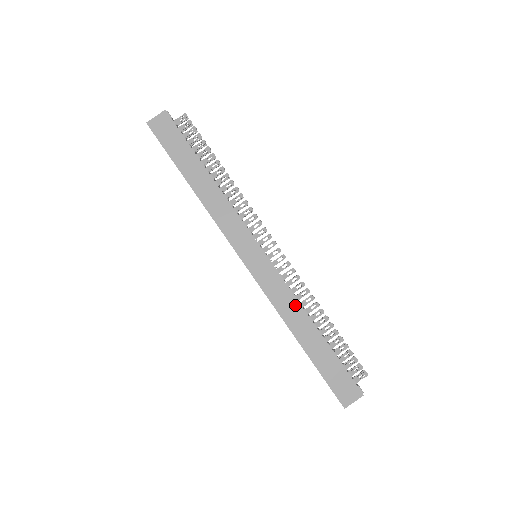
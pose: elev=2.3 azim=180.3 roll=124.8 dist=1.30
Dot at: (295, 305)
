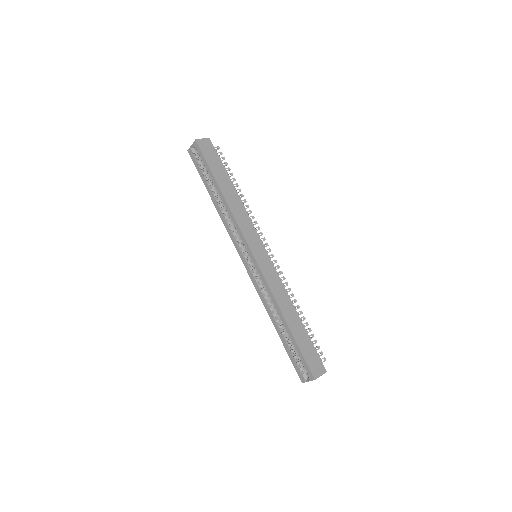
Dot at: (285, 294)
